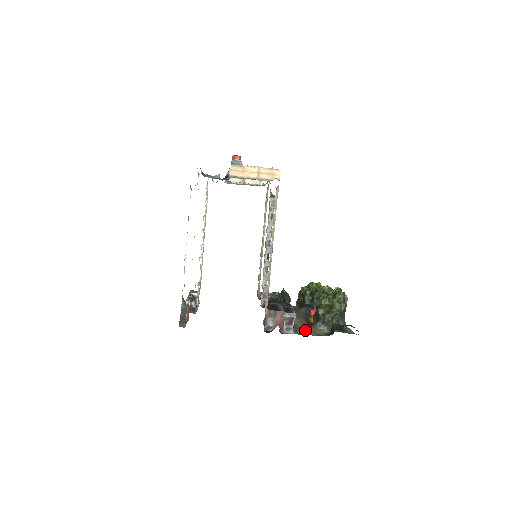
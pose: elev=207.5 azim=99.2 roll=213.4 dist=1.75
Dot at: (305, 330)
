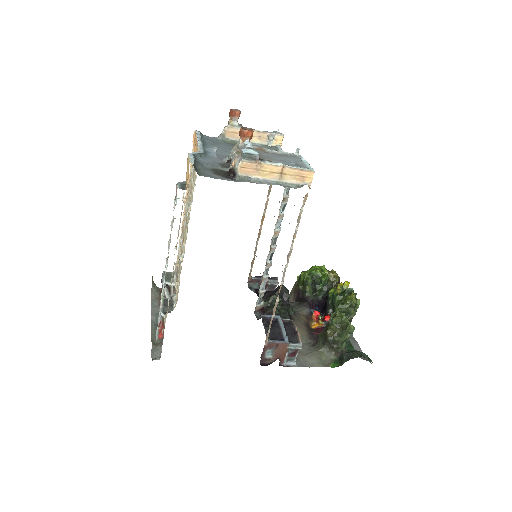
Dot at: (308, 355)
